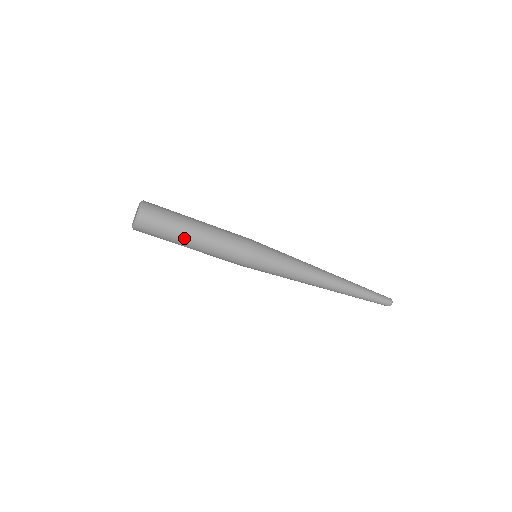
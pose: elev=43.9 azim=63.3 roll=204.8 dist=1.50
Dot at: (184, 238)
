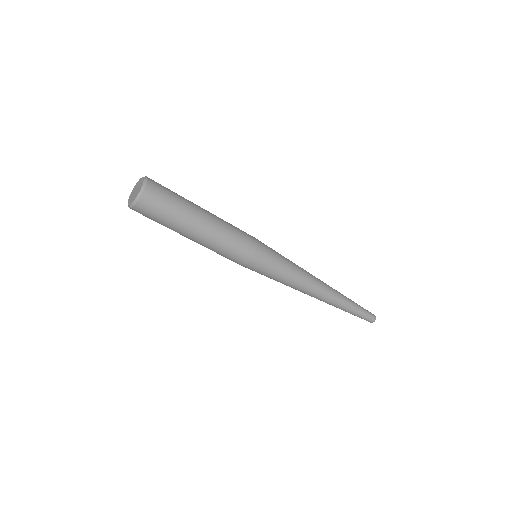
Dot at: (188, 226)
